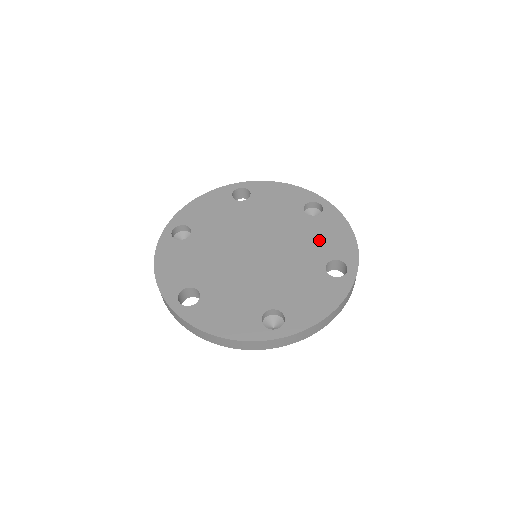
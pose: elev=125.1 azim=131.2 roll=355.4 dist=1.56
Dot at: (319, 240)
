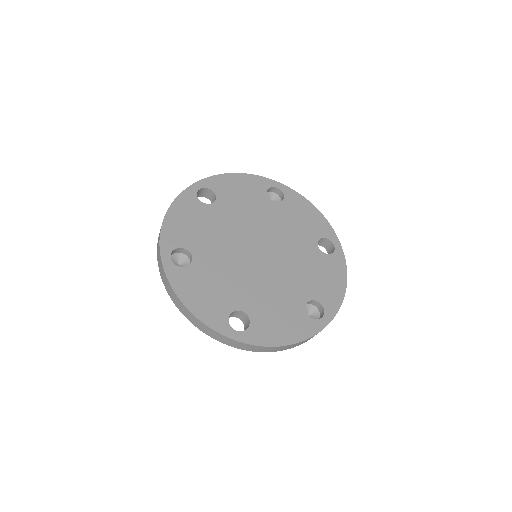
Dot at: (299, 224)
